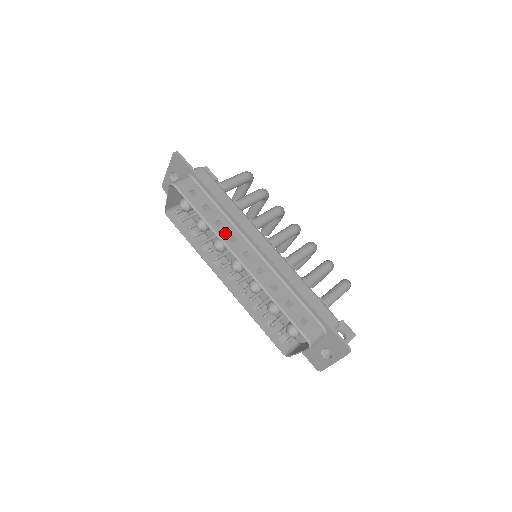
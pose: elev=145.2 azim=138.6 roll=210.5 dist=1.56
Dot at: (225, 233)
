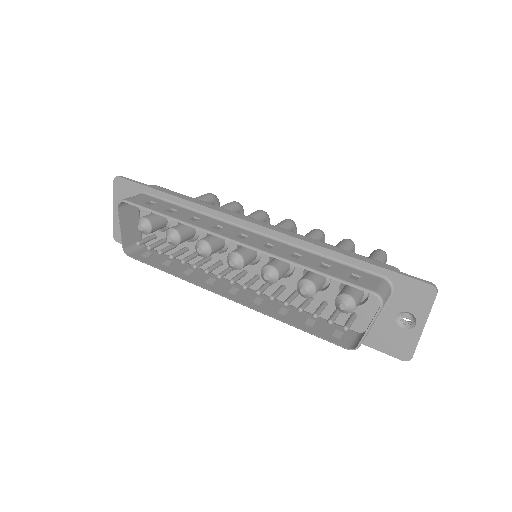
Dot at: (206, 224)
